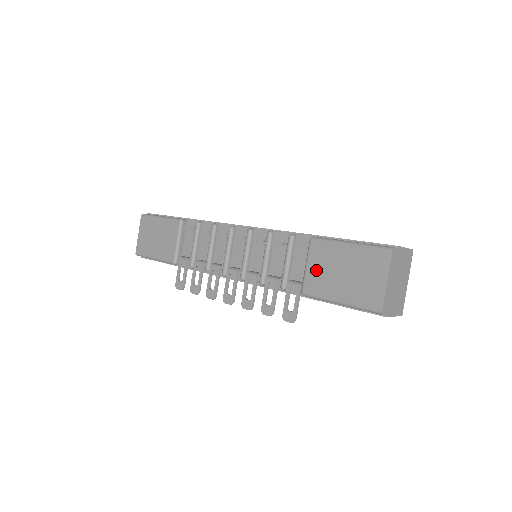
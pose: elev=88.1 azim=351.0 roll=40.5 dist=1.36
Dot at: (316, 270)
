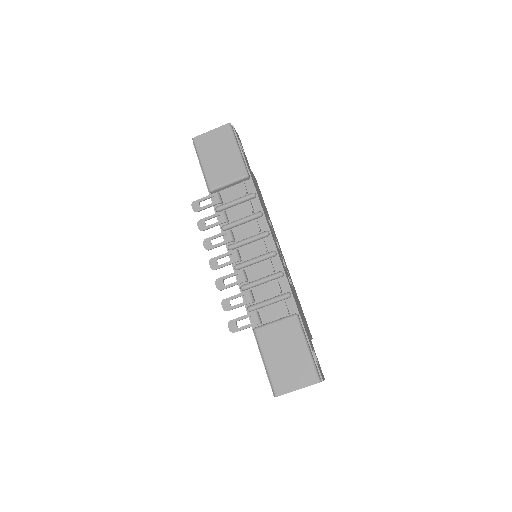
Dot at: (277, 332)
